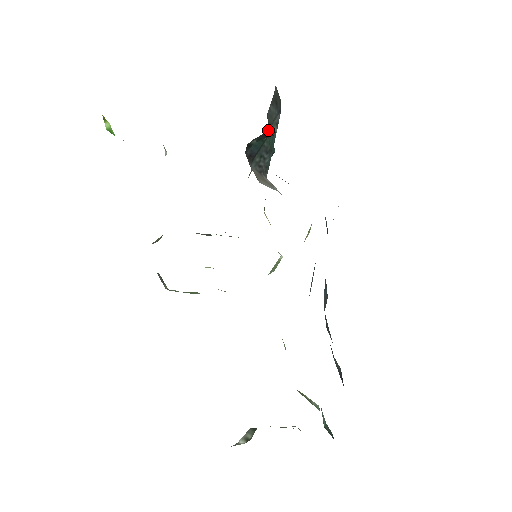
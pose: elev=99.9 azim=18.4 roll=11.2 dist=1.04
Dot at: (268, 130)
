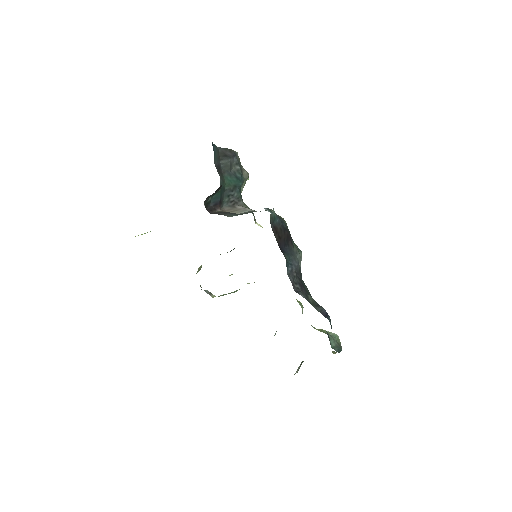
Dot at: (226, 177)
